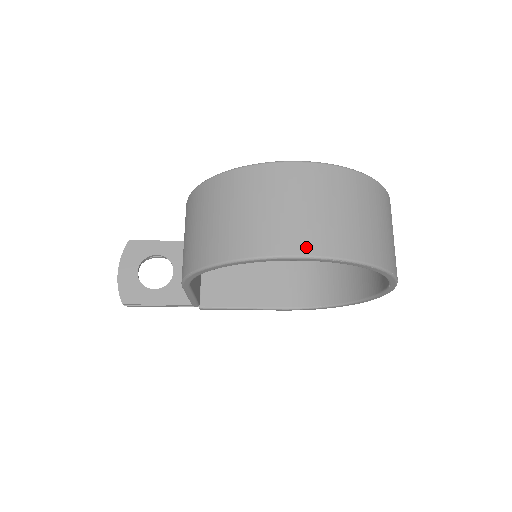
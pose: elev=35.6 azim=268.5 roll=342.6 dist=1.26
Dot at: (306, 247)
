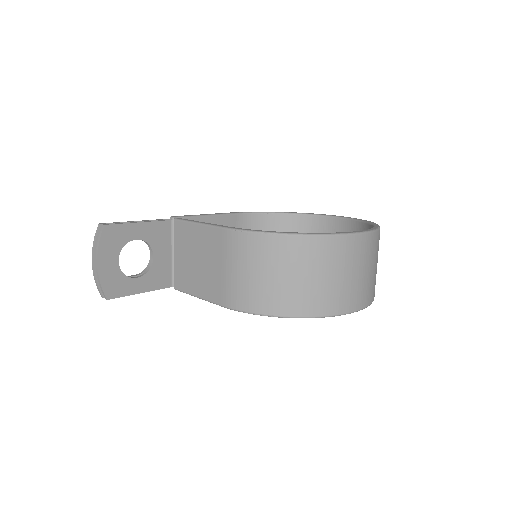
Dot at: (363, 302)
